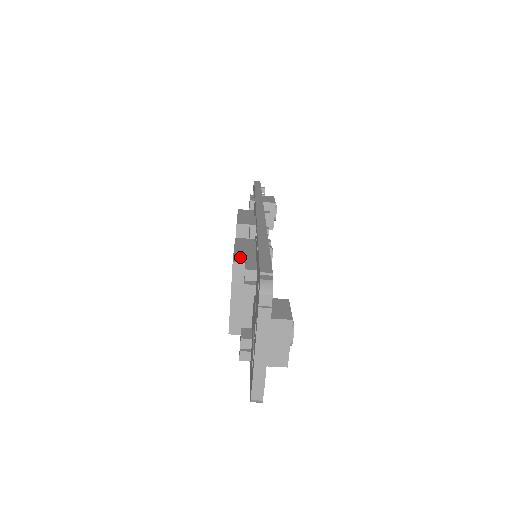
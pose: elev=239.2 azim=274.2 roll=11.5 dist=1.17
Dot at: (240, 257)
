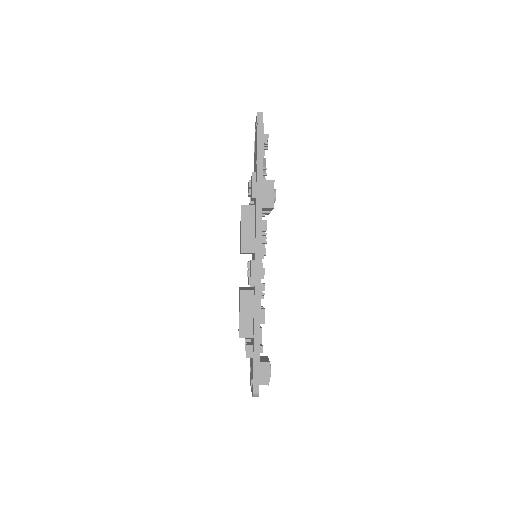
Dot at: (243, 330)
